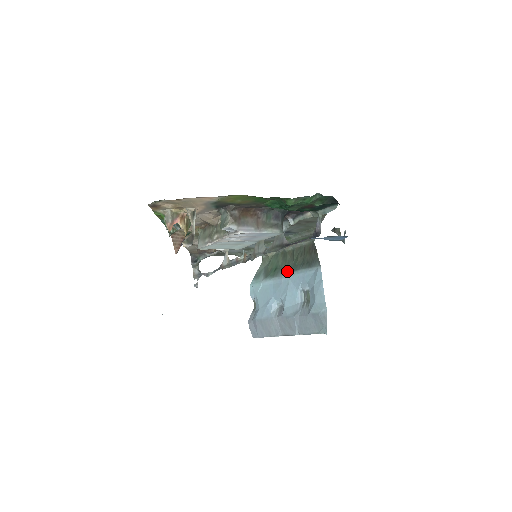
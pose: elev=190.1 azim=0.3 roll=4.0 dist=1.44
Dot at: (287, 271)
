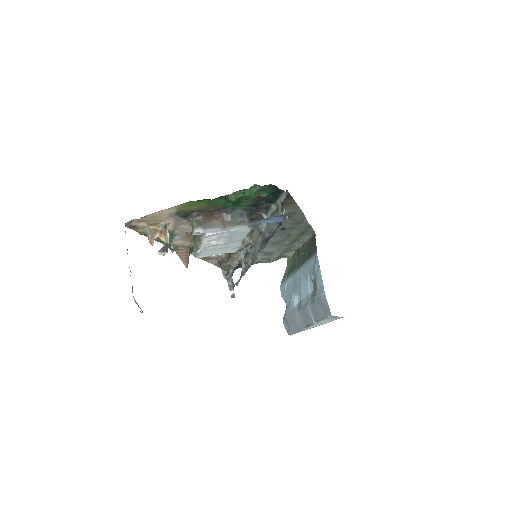
Dot at: (299, 266)
